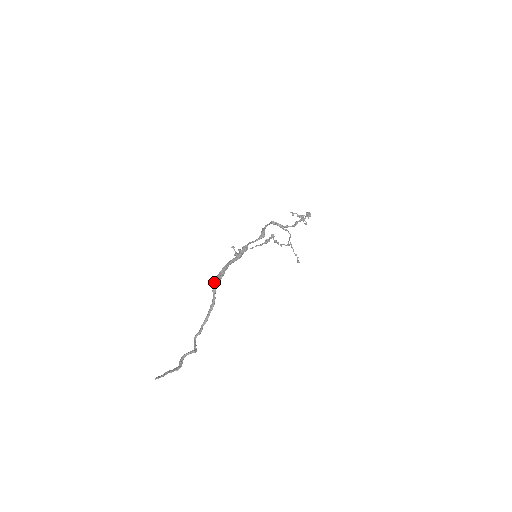
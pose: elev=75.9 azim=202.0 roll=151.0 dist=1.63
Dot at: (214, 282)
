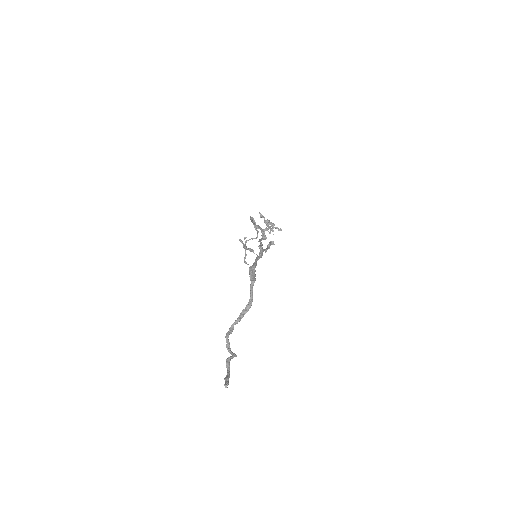
Dot at: (253, 280)
